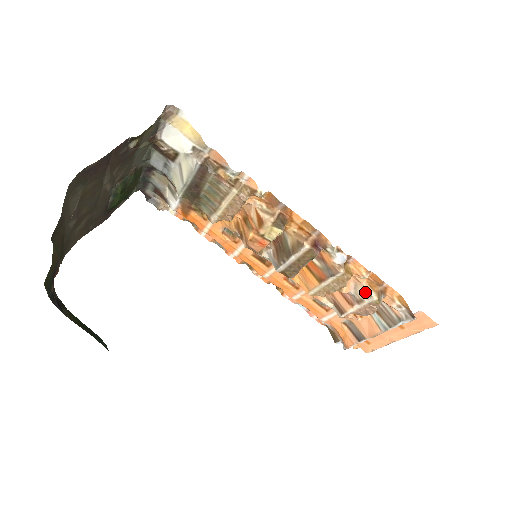
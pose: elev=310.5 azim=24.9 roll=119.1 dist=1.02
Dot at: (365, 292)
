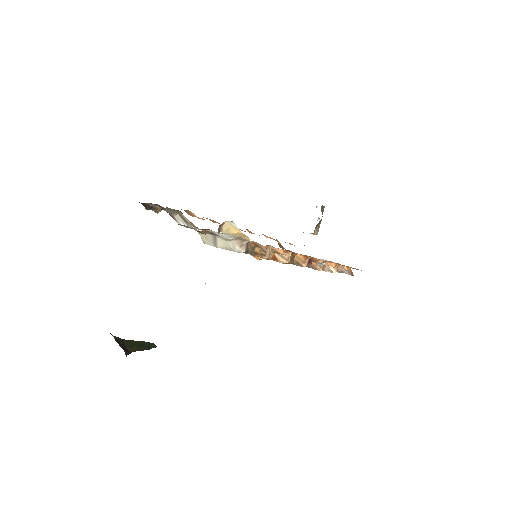
Dot at: (329, 269)
